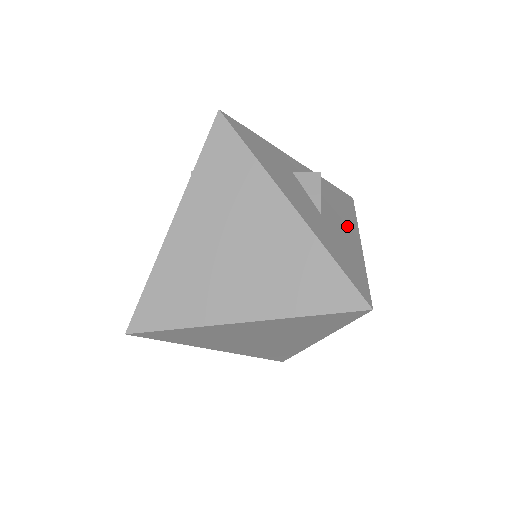
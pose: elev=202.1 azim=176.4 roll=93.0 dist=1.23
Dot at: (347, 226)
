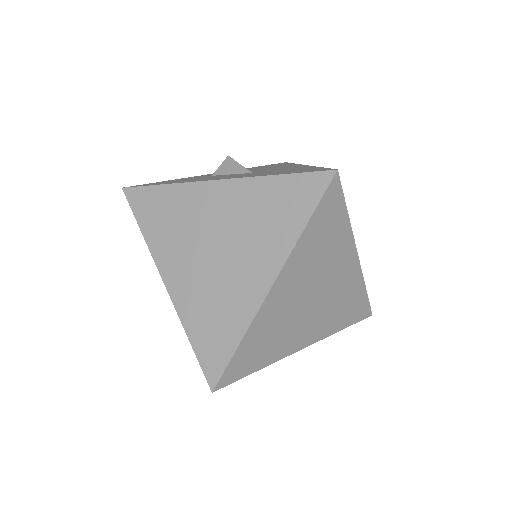
Dot at: occluded
